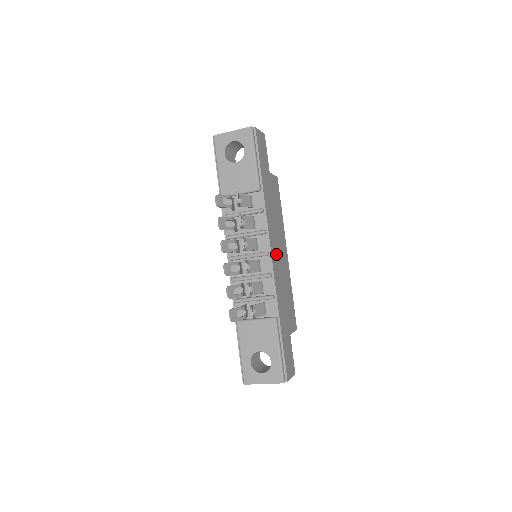
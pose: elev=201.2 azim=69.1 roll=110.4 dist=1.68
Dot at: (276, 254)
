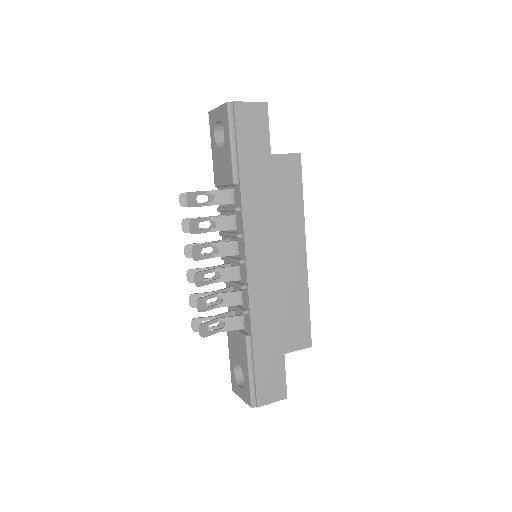
Dot at: (264, 260)
